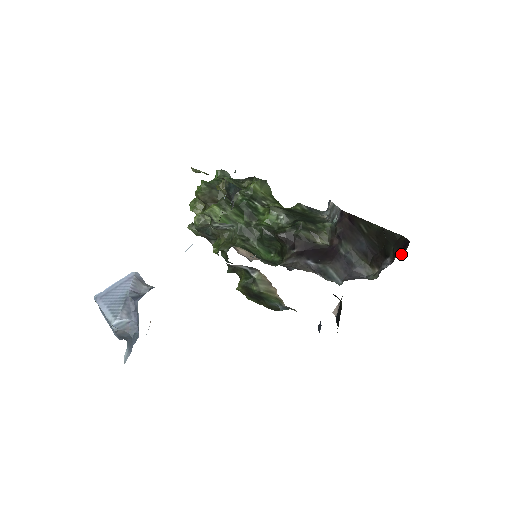
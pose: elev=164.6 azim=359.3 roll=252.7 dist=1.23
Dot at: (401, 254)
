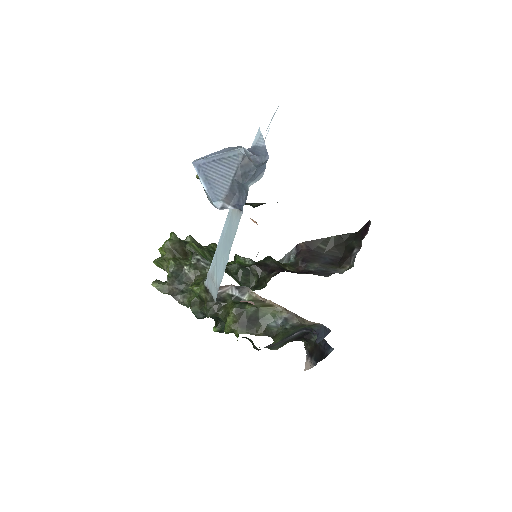
Dot at: (366, 234)
